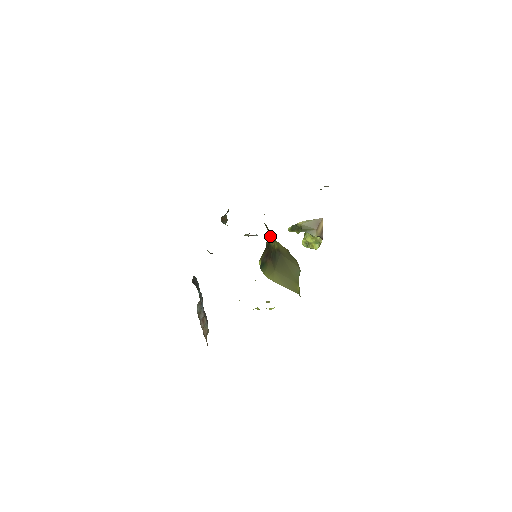
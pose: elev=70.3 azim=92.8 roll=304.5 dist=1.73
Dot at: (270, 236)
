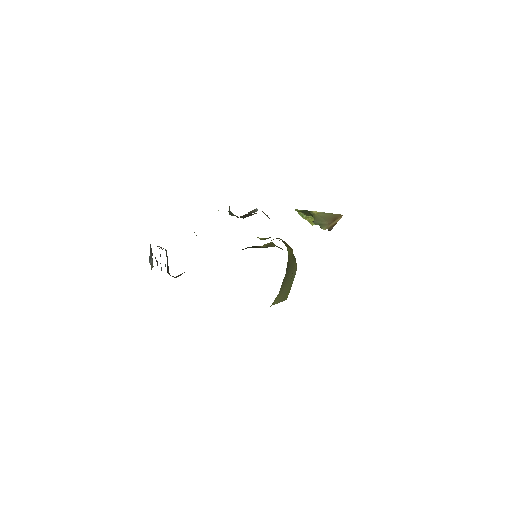
Dot at: occluded
